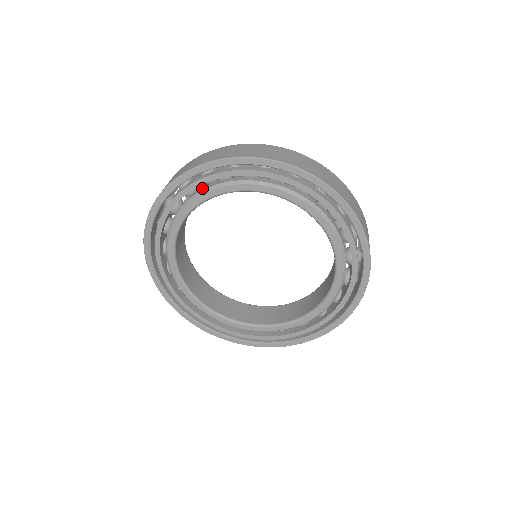
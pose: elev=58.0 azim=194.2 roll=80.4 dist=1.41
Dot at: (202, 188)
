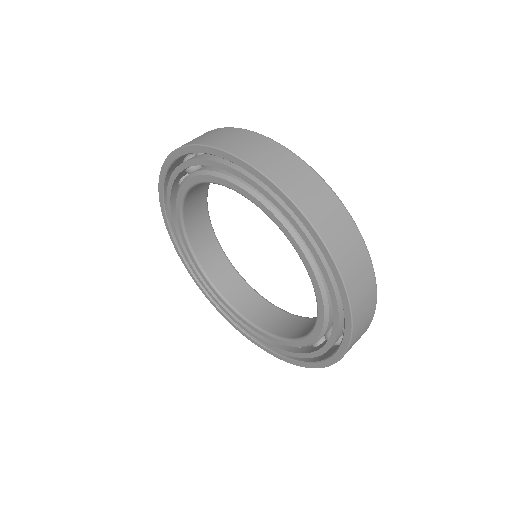
Dot at: occluded
